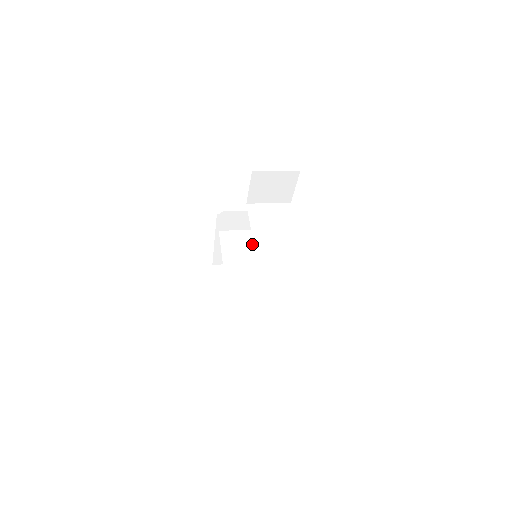
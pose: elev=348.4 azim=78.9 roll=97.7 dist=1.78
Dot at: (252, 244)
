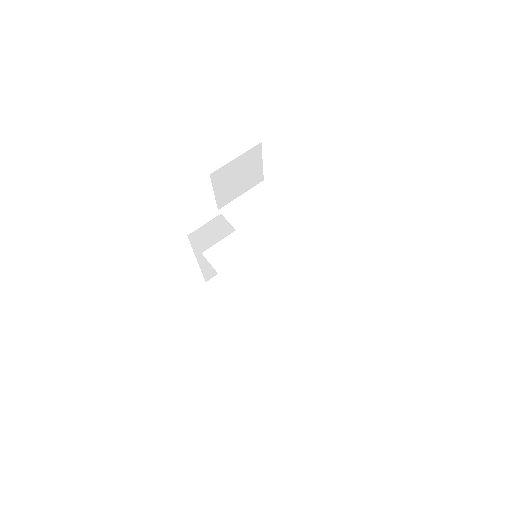
Dot at: (246, 247)
